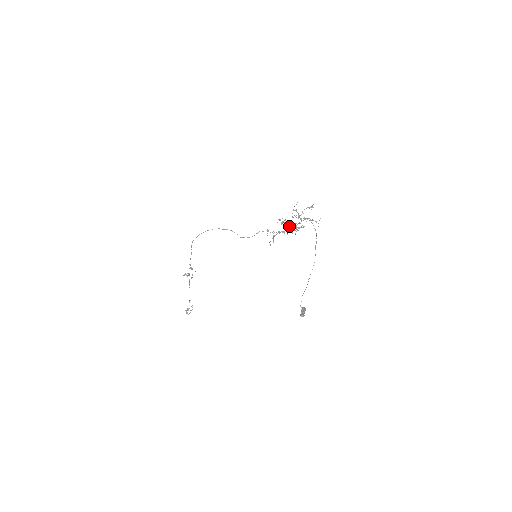
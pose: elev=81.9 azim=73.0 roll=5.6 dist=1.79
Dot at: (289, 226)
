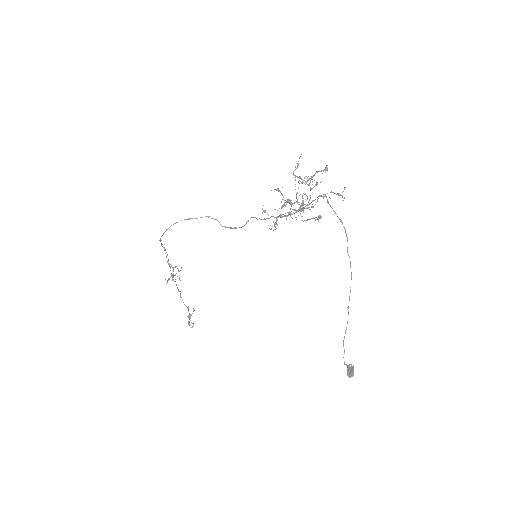
Dot at: occluded
